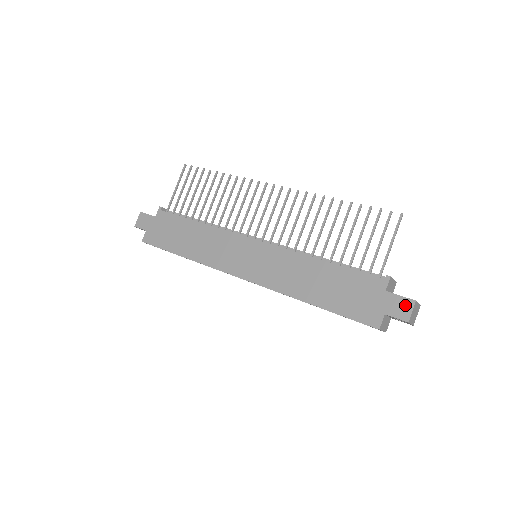
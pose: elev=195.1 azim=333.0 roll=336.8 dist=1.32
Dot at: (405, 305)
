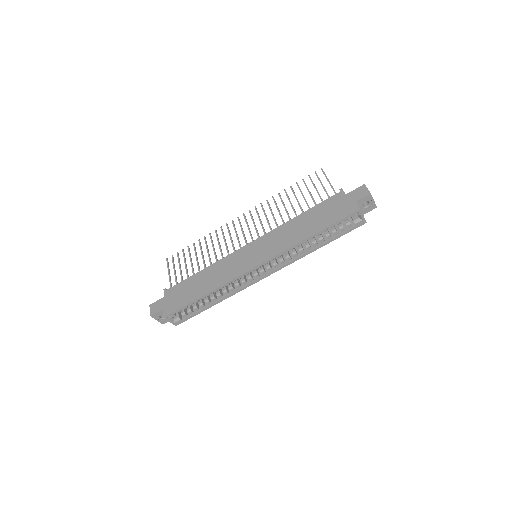
Dot at: (361, 190)
